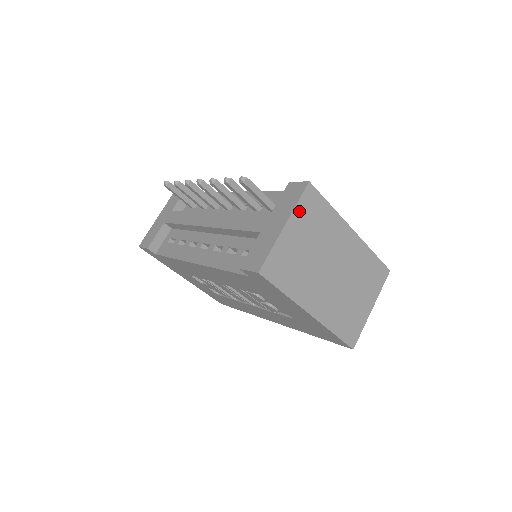
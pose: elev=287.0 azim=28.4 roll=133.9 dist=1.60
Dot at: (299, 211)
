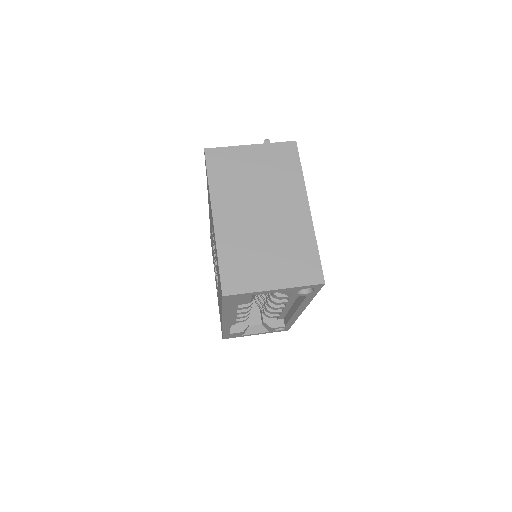
Dot at: (271, 148)
